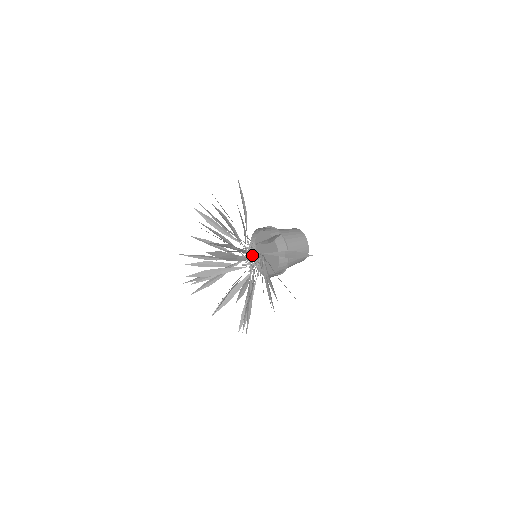
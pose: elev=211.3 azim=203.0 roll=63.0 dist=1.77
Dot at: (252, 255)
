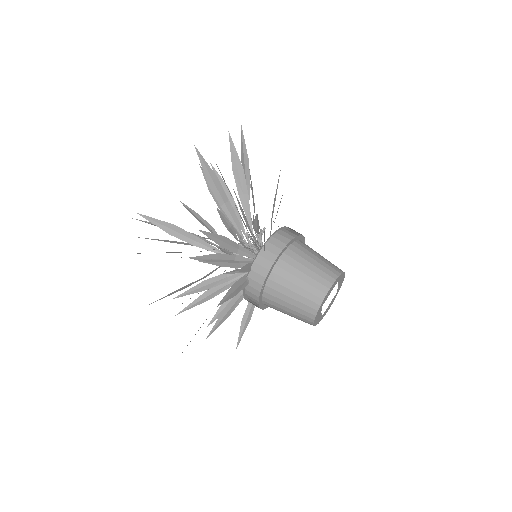
Dot at: (250, 251)
